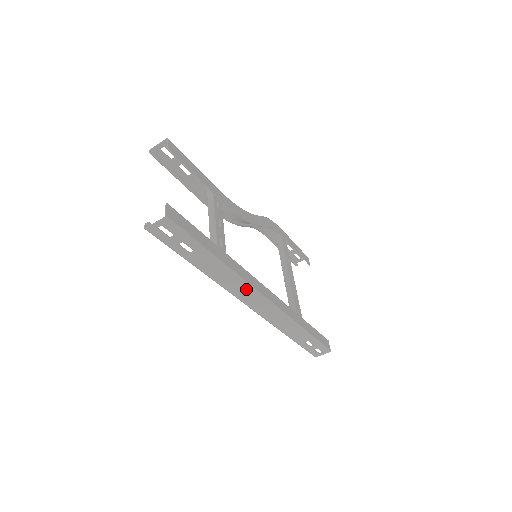
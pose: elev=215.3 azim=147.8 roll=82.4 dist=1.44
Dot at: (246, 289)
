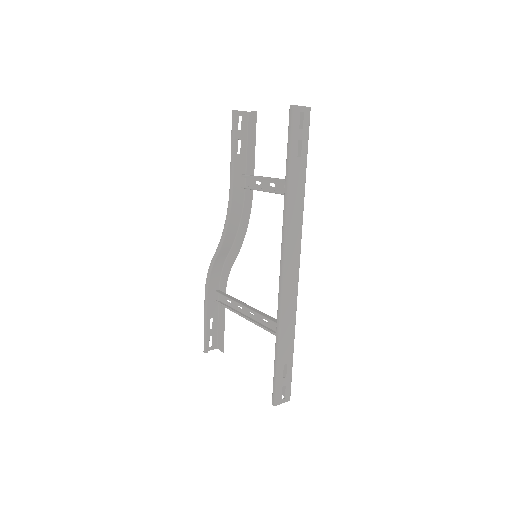
Dot at: (297, 236)
